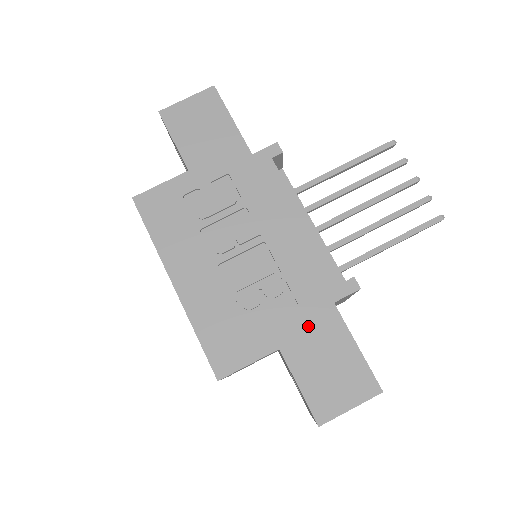
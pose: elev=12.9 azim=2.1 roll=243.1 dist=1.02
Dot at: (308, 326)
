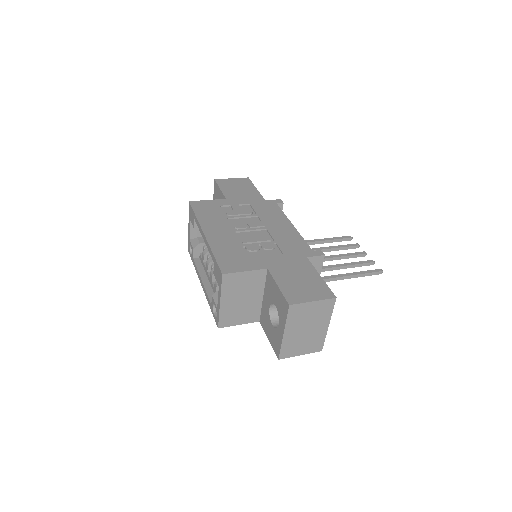
Dot at: (288, 263)
